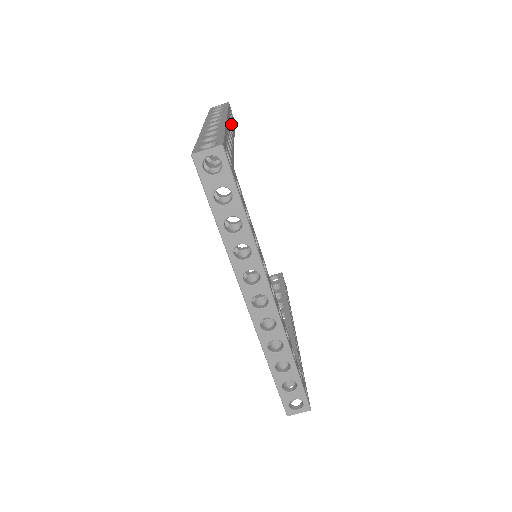
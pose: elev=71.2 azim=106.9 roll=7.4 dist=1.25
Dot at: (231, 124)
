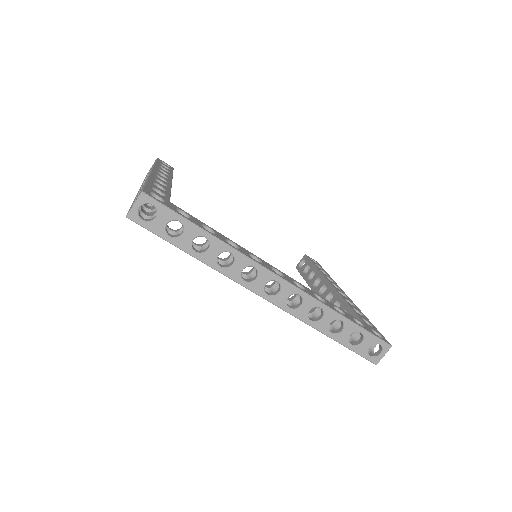
Dot at: (164, 172)
